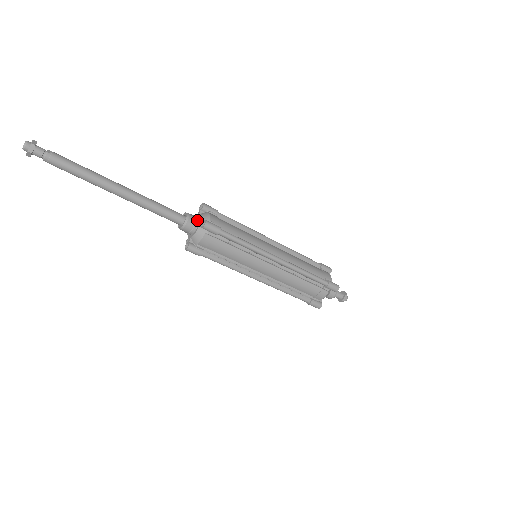
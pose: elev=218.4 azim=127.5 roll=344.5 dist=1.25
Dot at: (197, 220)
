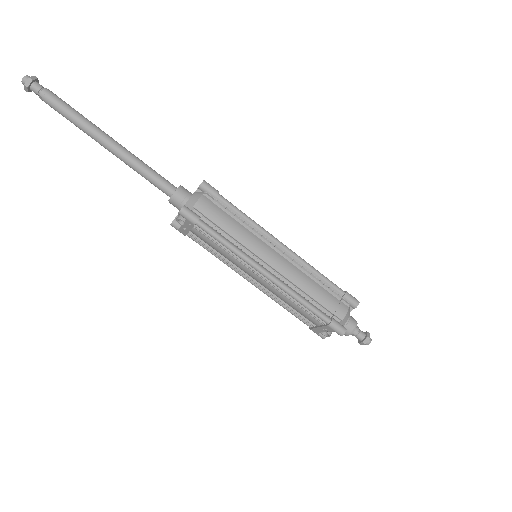
Dot at: (191, 193)
